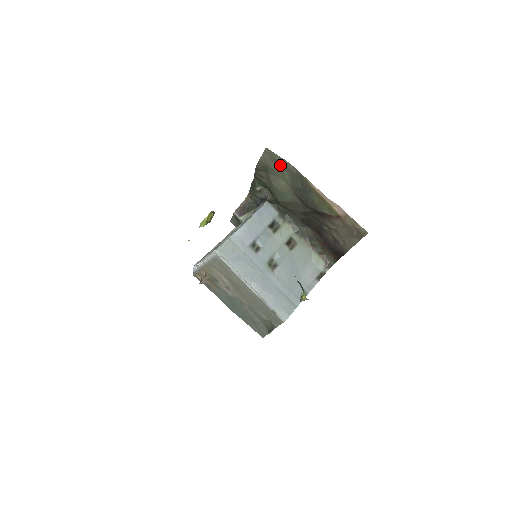
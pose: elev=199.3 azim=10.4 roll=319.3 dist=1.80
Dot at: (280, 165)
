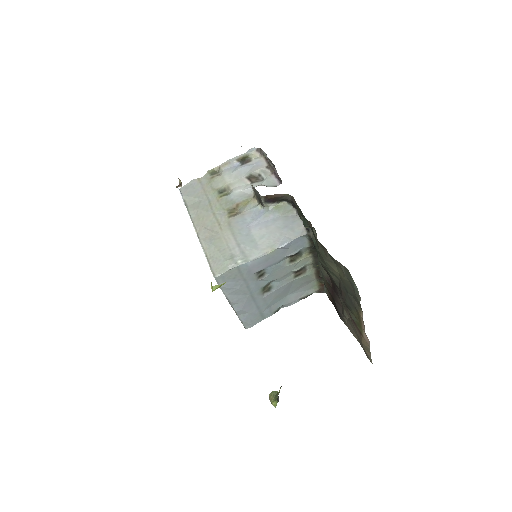
Dot at: (348, 277)
